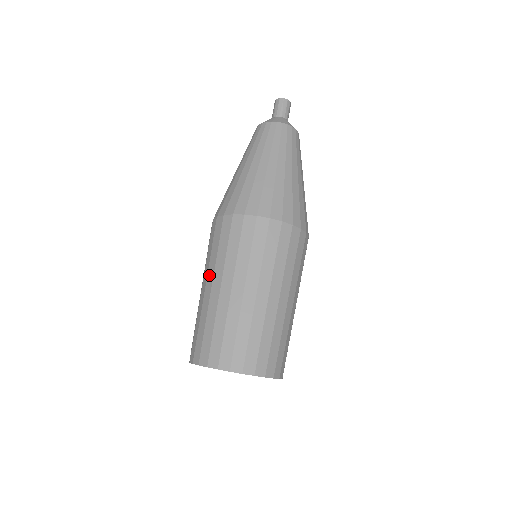
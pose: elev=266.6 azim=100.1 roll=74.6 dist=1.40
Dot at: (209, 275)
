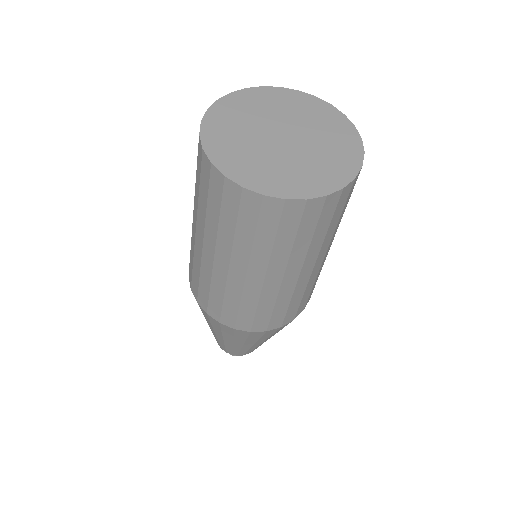
Dot at: occluded
